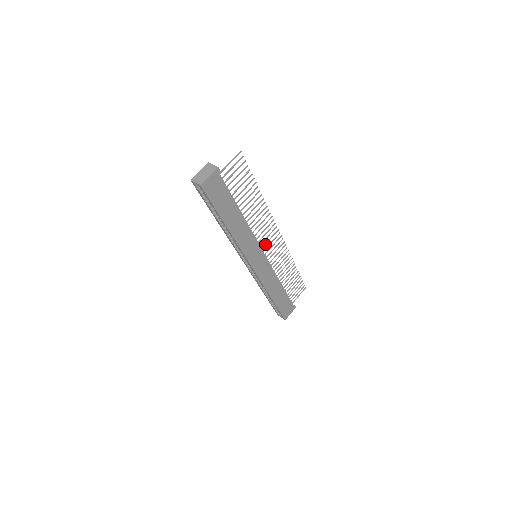
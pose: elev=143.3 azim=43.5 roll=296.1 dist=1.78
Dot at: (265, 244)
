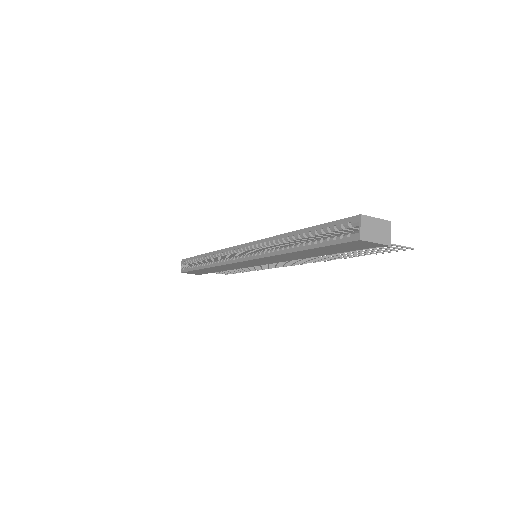
Dot at: occluded
